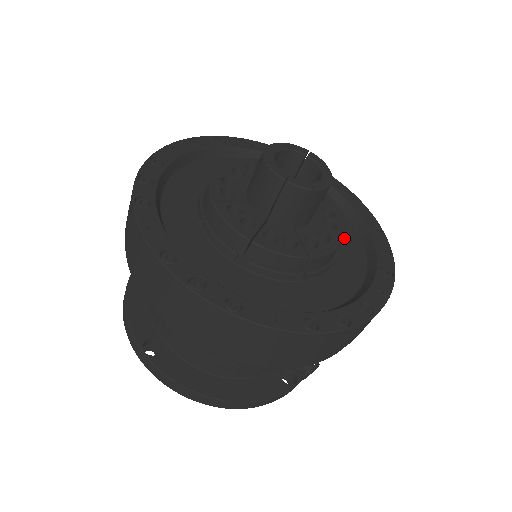
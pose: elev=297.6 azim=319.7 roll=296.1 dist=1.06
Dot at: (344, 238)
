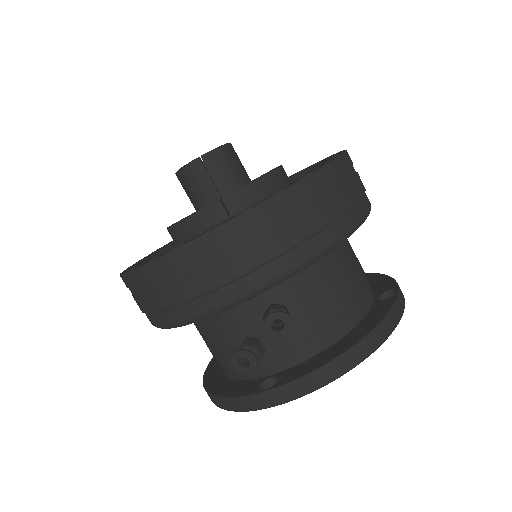
Dot at: occluded
